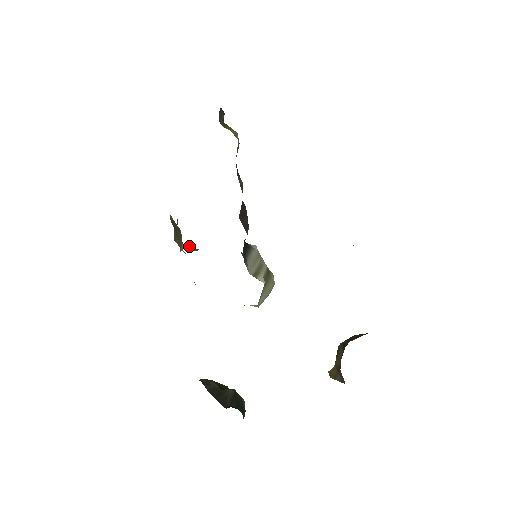
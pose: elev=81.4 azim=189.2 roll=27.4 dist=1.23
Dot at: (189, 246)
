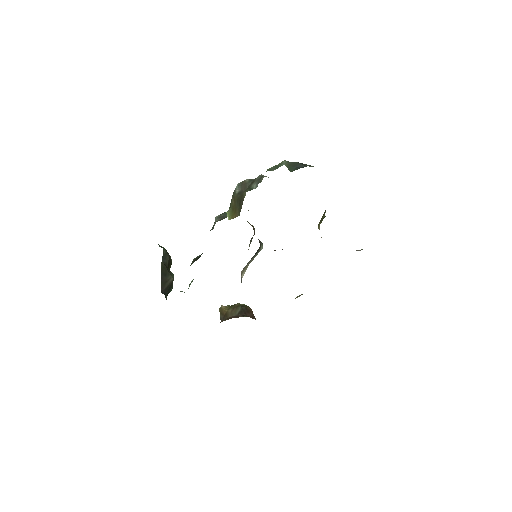
Dot at: occluded
